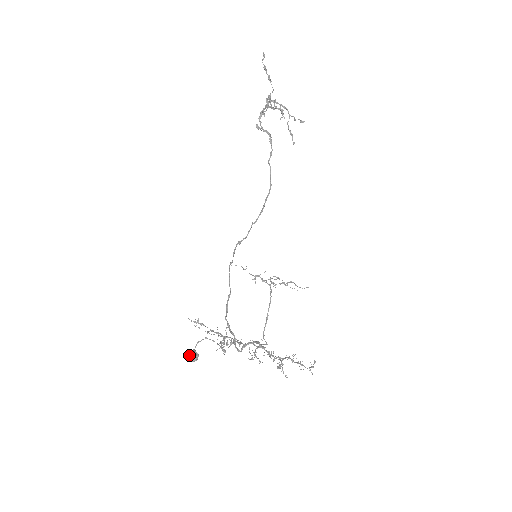
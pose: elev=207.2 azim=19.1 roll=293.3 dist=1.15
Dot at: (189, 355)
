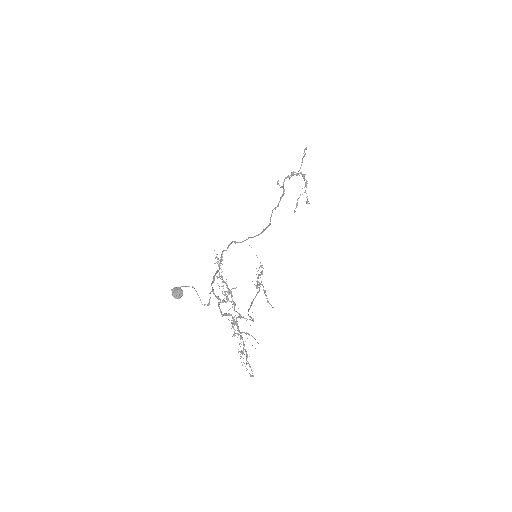
Dot at: (175, 289)
